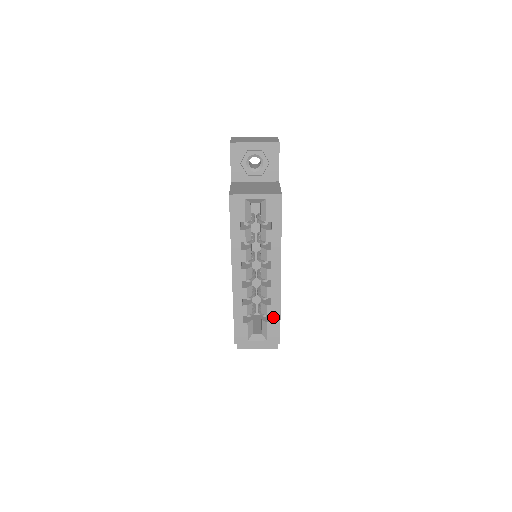
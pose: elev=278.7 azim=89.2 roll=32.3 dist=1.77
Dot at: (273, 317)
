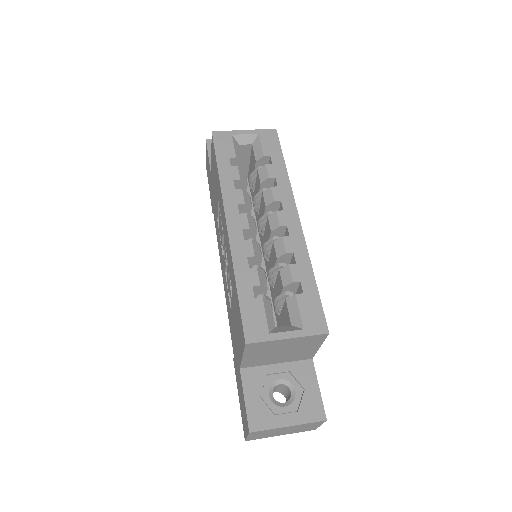
Dot at: (304, 284)
